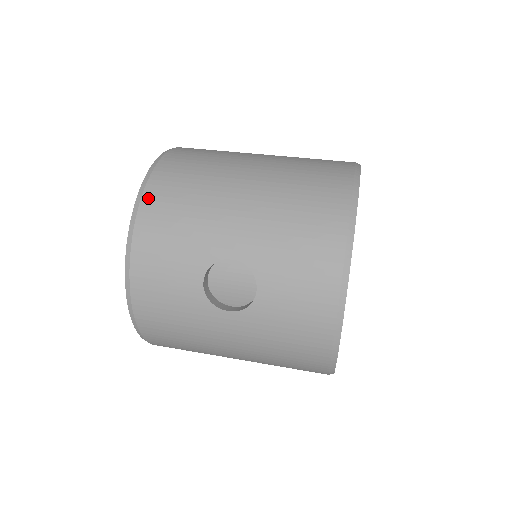
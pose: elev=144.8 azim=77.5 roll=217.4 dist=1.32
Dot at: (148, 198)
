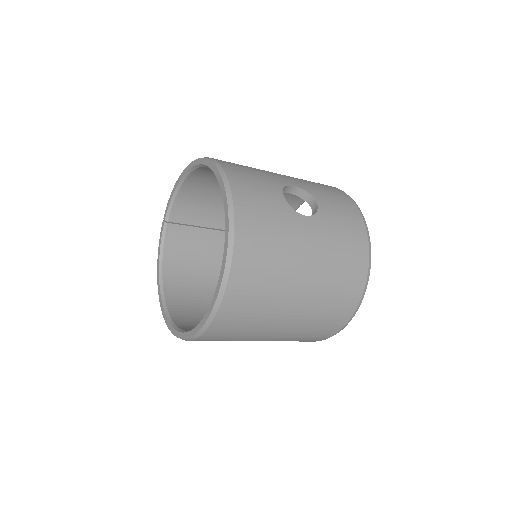
Dot at: (216, 159)
